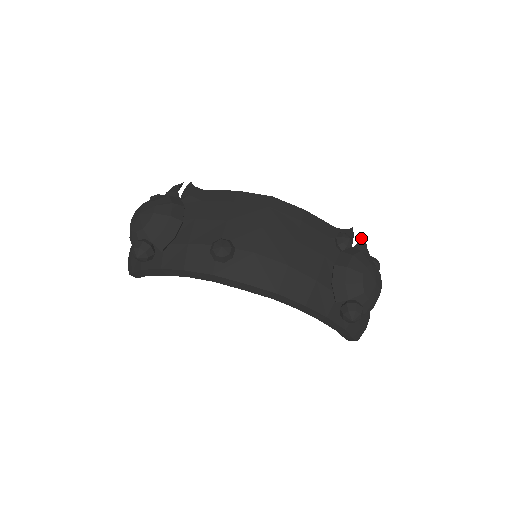
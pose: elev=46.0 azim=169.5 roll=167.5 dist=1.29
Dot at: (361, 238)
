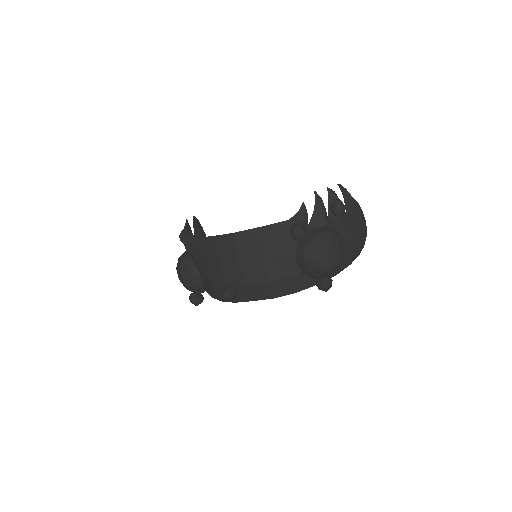
Dot at: (316, 200)
